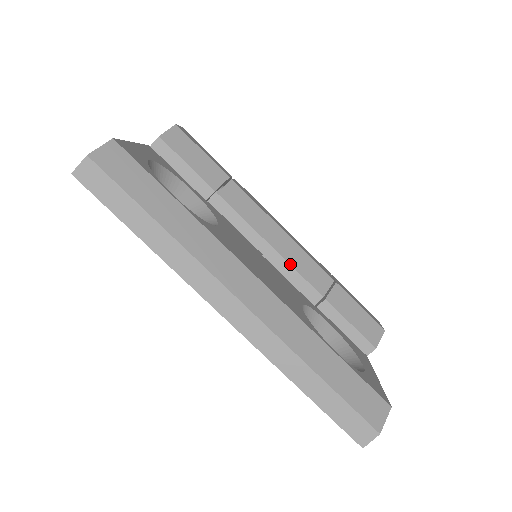
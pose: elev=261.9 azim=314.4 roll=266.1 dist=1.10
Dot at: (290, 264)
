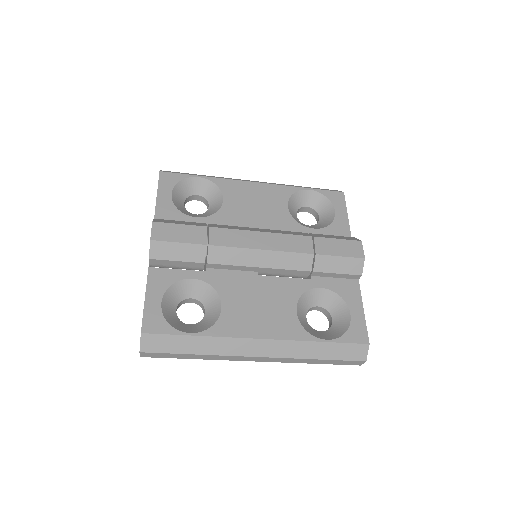
Dot at: (278, 269)
